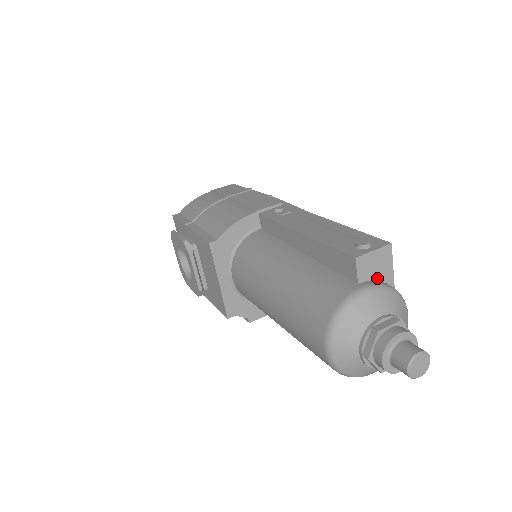
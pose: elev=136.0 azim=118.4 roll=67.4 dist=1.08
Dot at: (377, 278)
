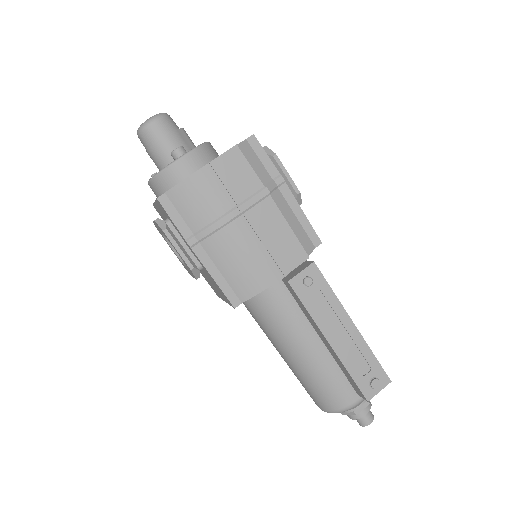
Dot at: occluded
